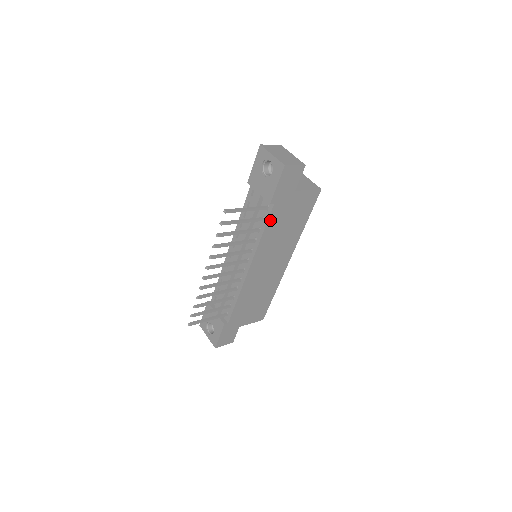
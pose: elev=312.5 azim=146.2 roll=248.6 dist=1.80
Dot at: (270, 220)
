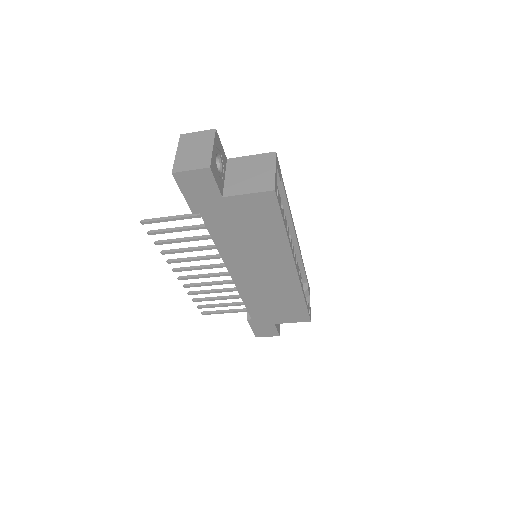
Dot at: (212, 229)
